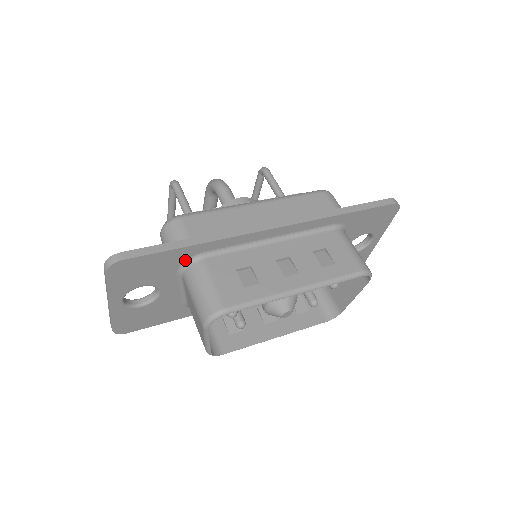
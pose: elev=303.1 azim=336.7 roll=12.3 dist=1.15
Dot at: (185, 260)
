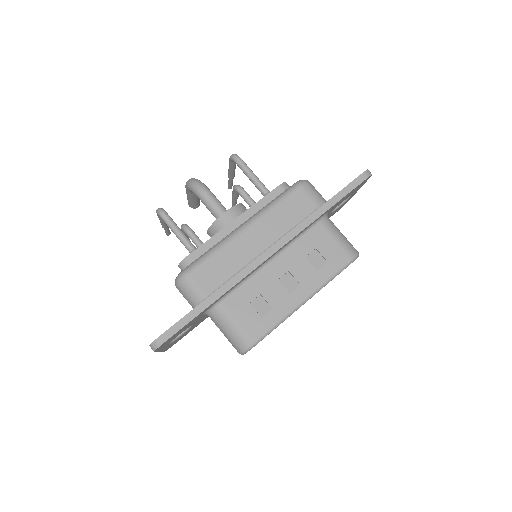
Dot at: (207, 309)
